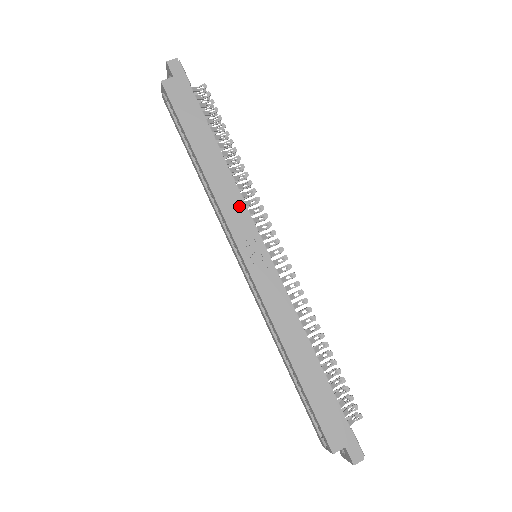
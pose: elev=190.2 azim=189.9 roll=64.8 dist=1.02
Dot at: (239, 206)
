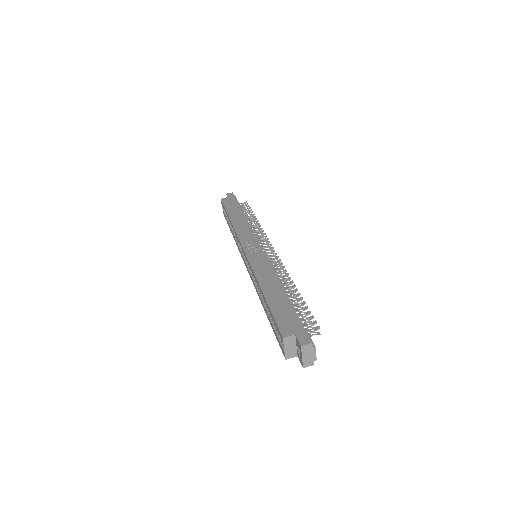
Dot at: (248, 231)
